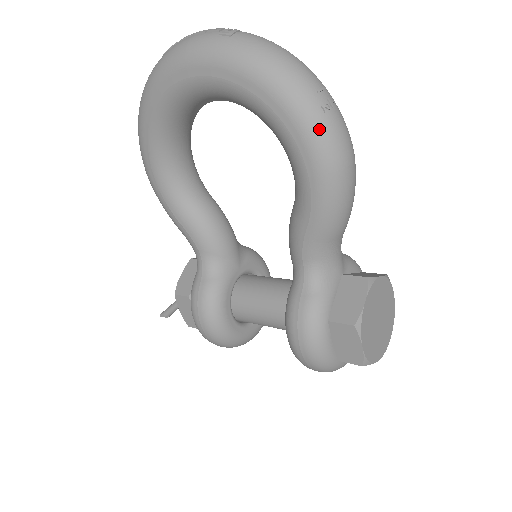
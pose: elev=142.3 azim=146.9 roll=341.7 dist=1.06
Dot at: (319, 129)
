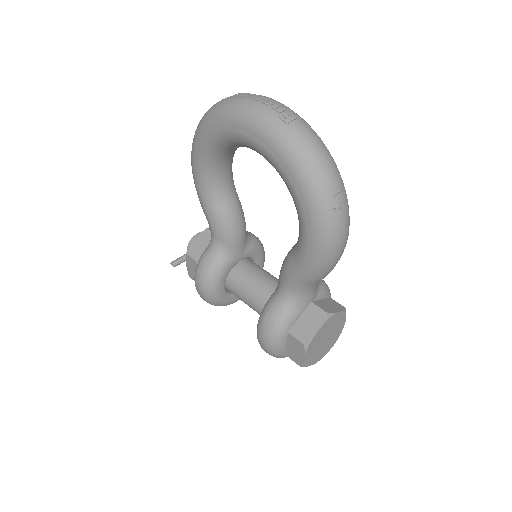
Dot at: (326, 222)
